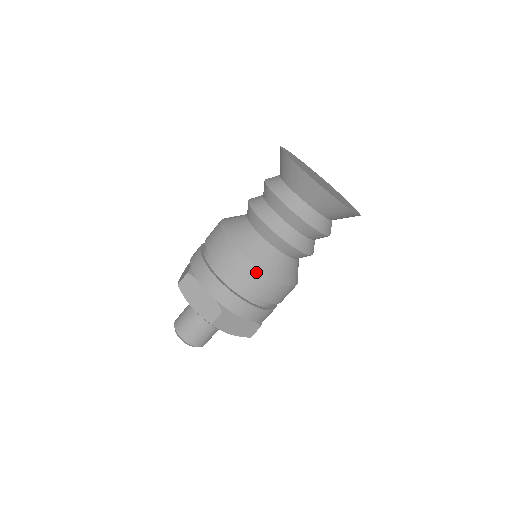
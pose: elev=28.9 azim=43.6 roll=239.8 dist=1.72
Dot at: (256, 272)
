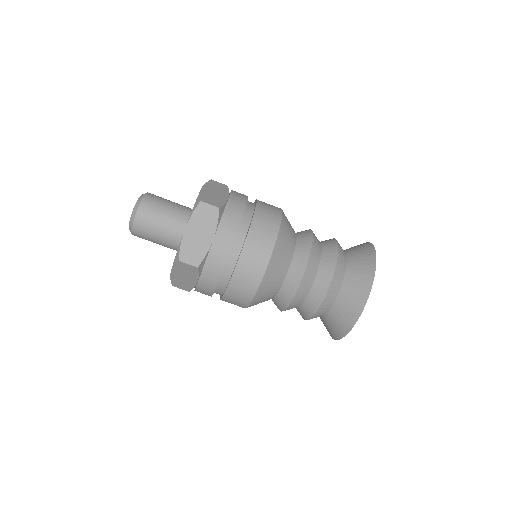
Dot at: (255, 285)
